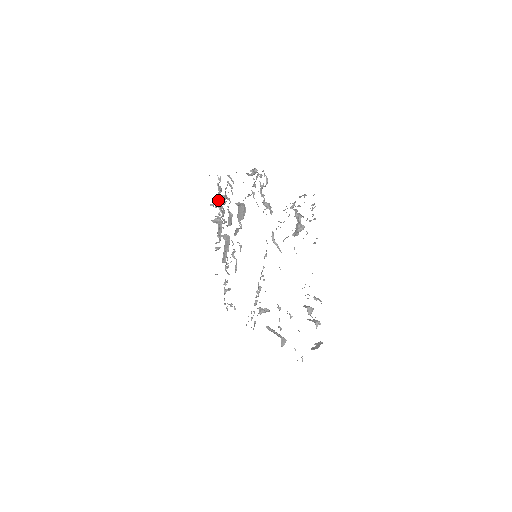
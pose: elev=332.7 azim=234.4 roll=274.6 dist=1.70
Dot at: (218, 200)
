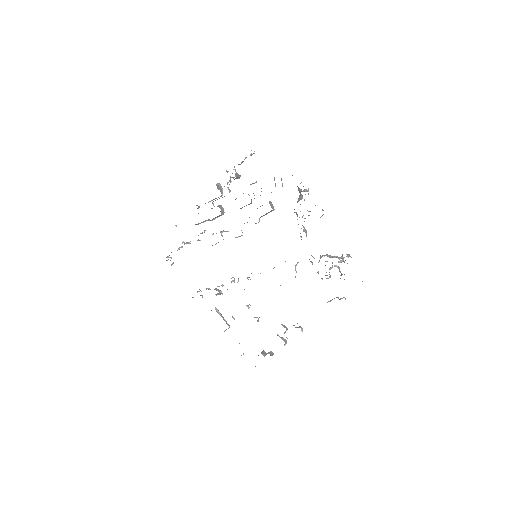
Dot at: (235, 171)
